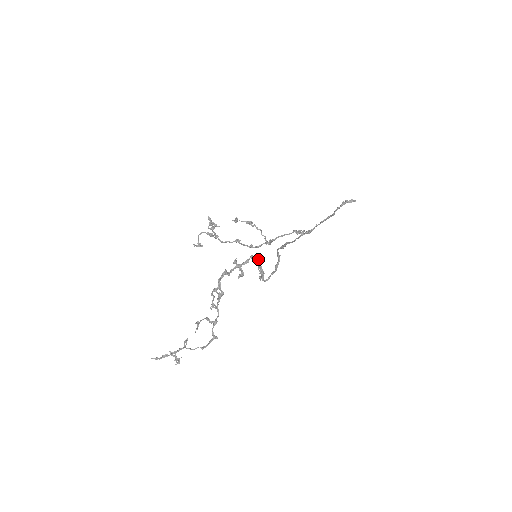
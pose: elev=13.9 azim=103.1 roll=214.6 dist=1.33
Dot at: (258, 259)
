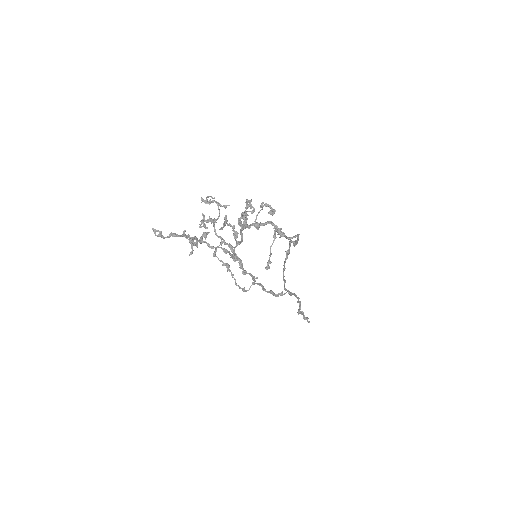
Dot at: (277, 227)
